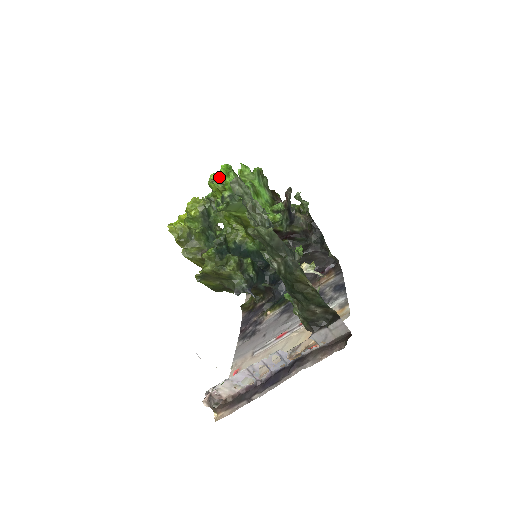
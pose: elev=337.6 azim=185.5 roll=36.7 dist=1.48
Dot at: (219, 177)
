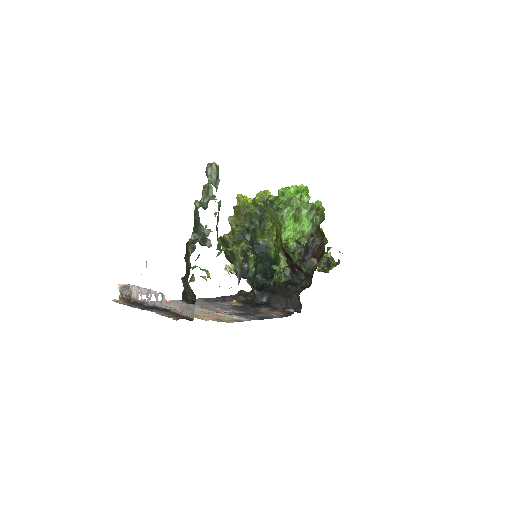
Dot at: (287, 188)
